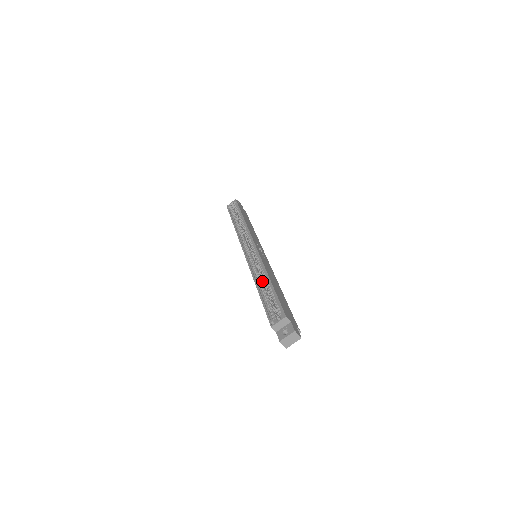
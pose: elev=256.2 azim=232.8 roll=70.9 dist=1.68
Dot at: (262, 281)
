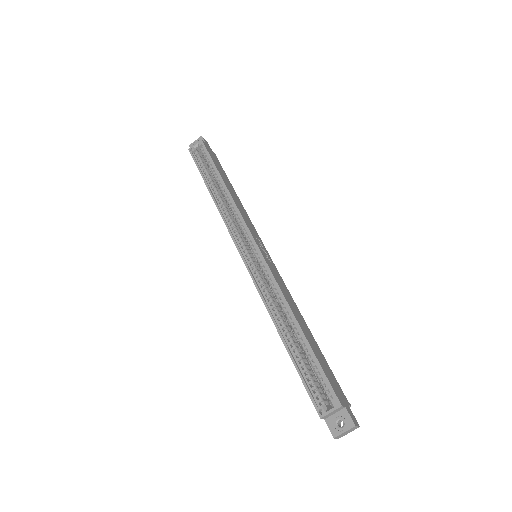
Dot at: (283, 319)
